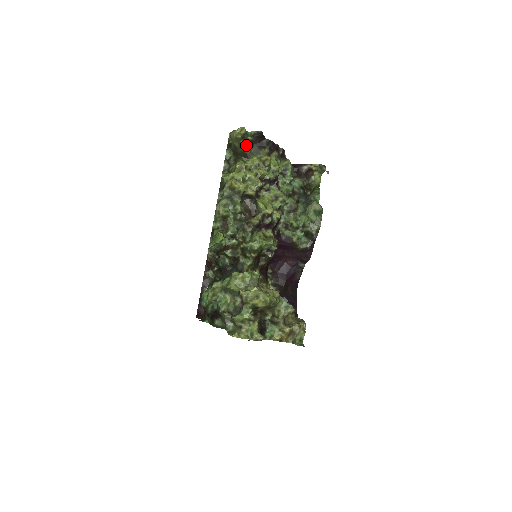
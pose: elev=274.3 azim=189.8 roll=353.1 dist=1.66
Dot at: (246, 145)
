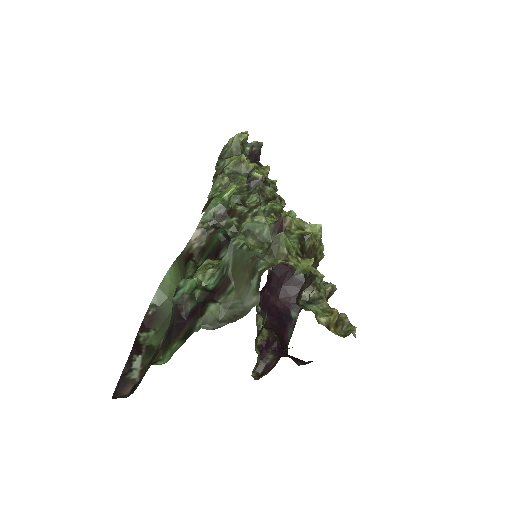
Dot at: occluded
